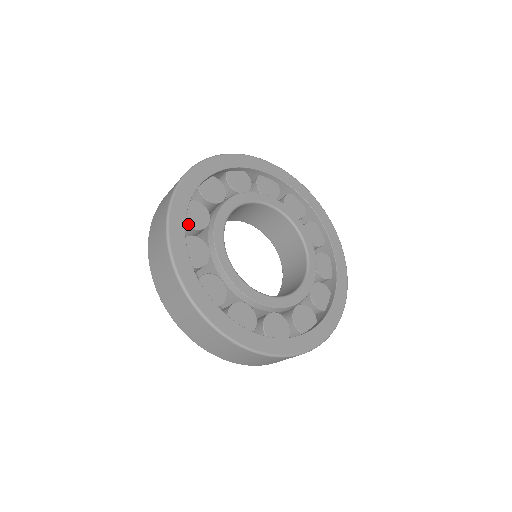
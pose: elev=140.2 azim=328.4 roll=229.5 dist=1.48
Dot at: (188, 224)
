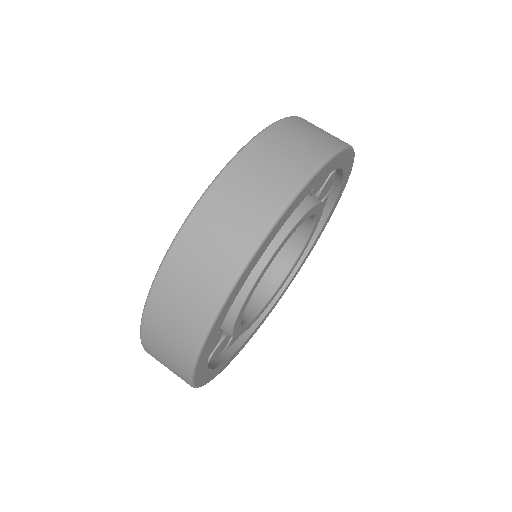
Dot at: occluded
